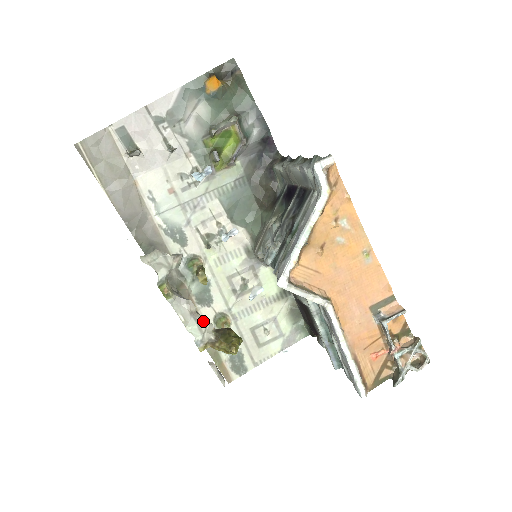
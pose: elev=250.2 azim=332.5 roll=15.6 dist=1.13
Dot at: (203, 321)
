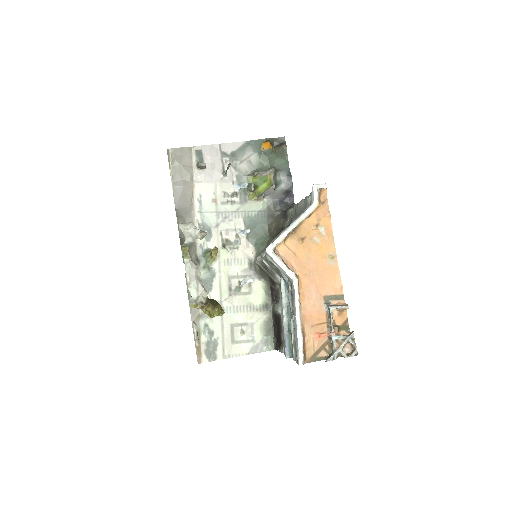
Dot at: (202, 287)
